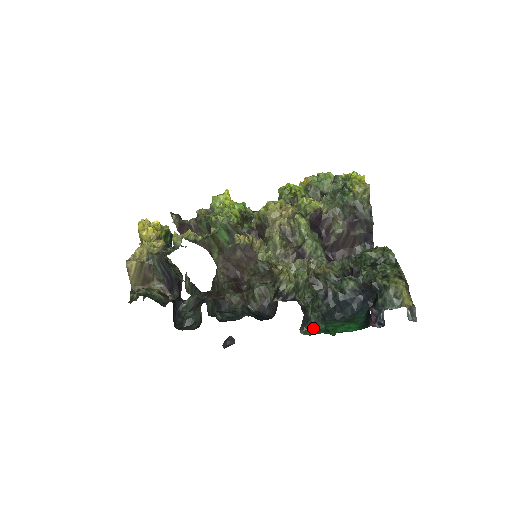
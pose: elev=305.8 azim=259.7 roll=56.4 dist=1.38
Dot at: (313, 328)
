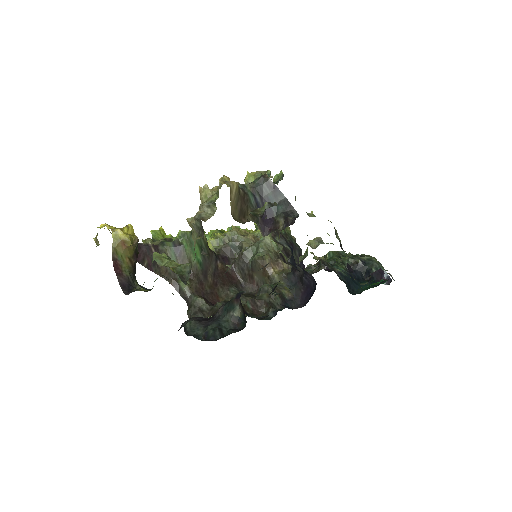
Dot at: occluded
